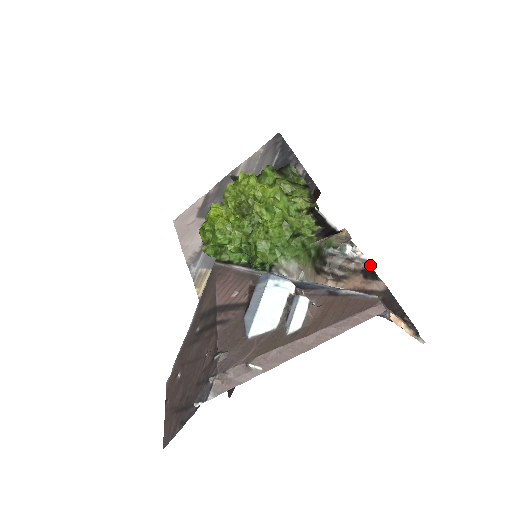
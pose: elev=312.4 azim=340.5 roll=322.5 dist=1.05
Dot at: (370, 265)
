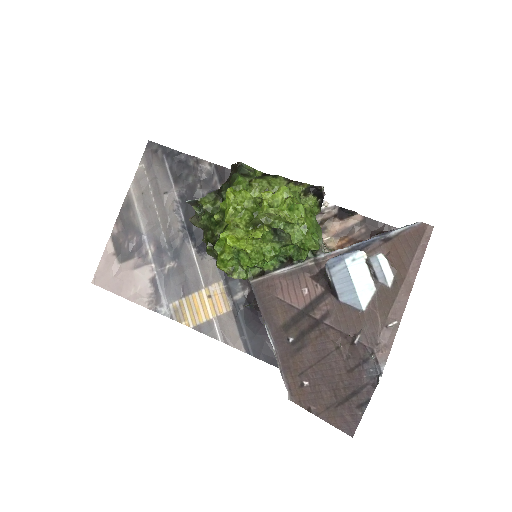
Dot at: (341, 208)
